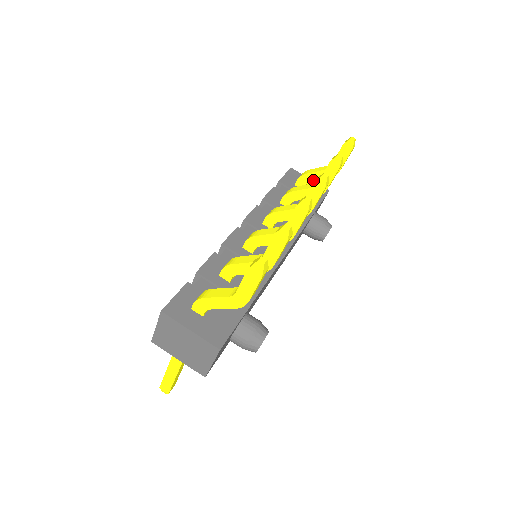
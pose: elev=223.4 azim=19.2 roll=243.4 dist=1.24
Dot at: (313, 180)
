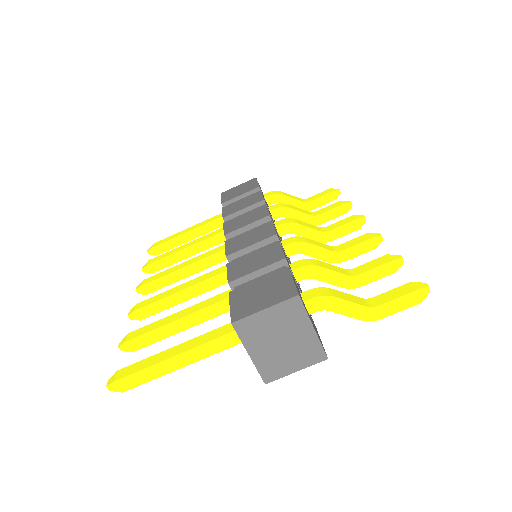
Dot at: (285, 203)
